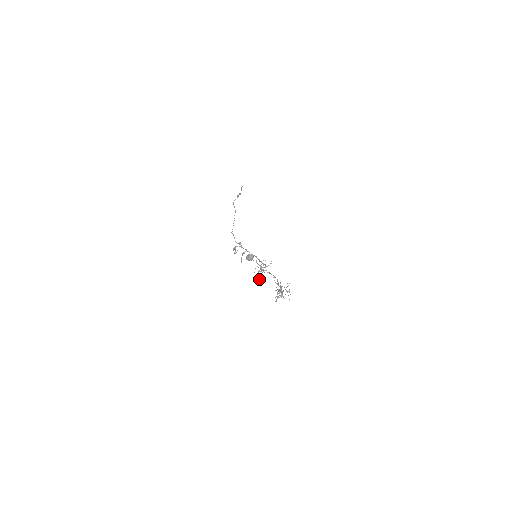
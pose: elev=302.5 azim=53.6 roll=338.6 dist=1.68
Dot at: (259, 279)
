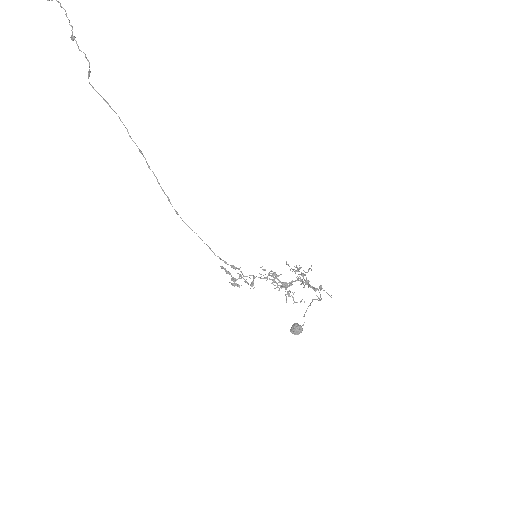
Dot at: occluded
